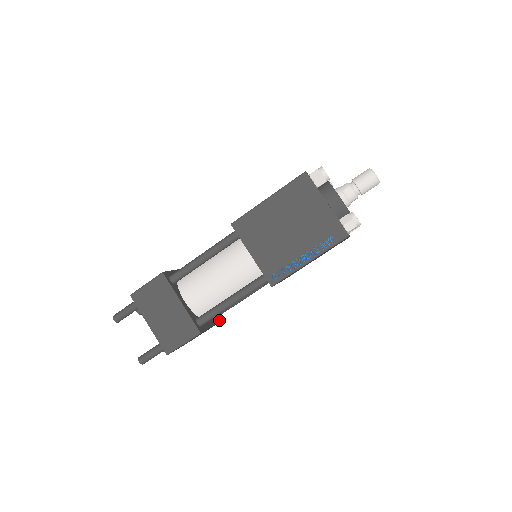
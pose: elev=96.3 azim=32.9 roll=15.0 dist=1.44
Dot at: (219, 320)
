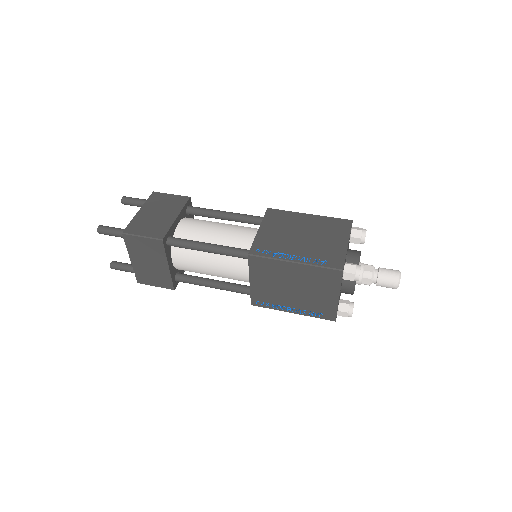
Dot at: (174, 284)
